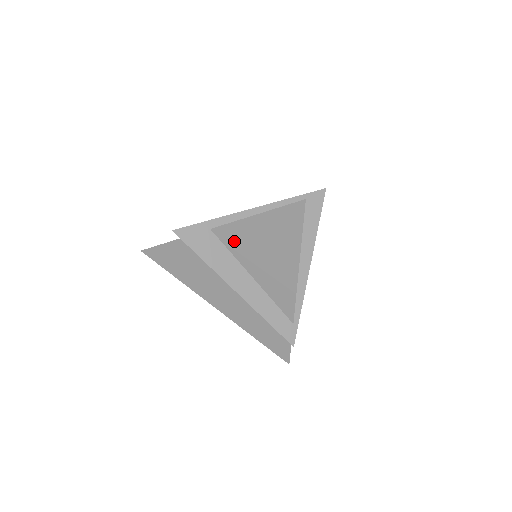
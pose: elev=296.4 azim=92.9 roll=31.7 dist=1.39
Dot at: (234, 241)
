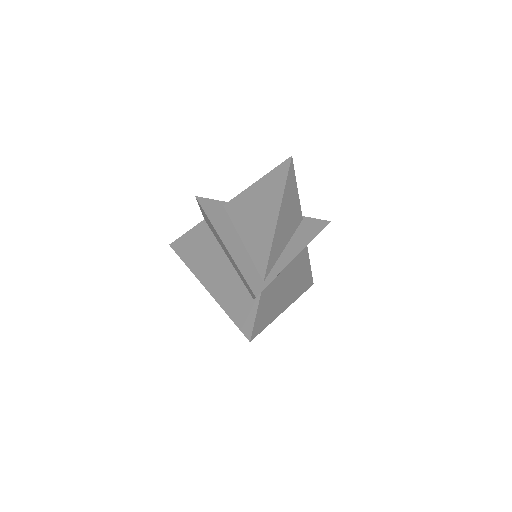
Dot at: (237, 210)
